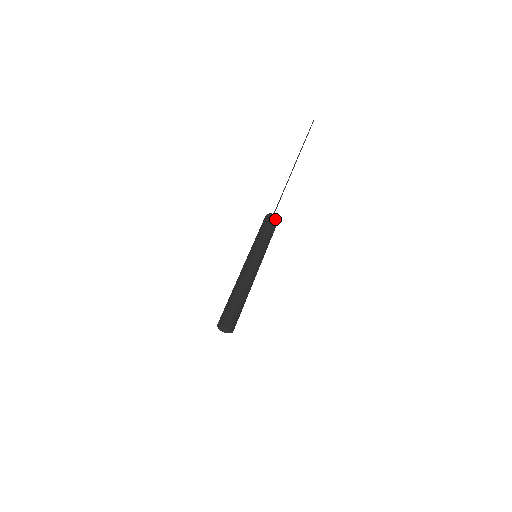
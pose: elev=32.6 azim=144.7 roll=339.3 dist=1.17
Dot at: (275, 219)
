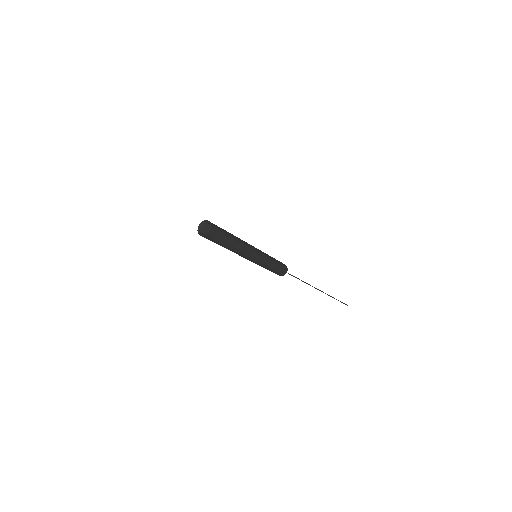
Dot at: (285, 267)
